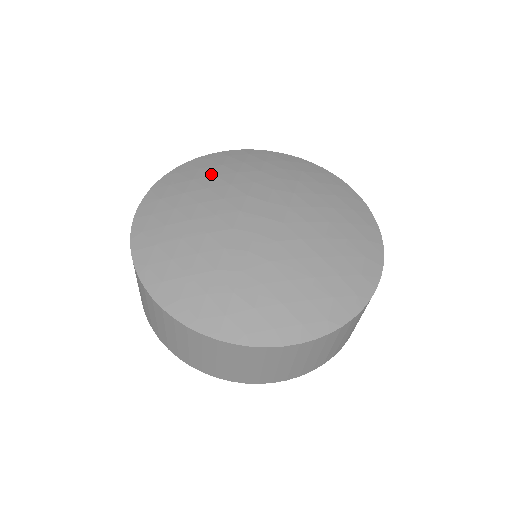
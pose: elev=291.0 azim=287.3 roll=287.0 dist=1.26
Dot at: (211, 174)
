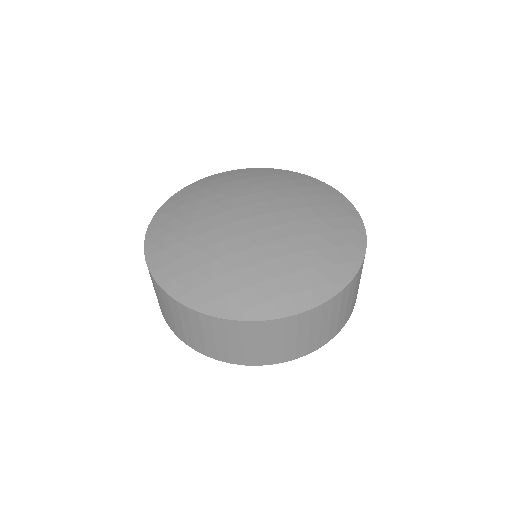
Dot at: (272, 180)
